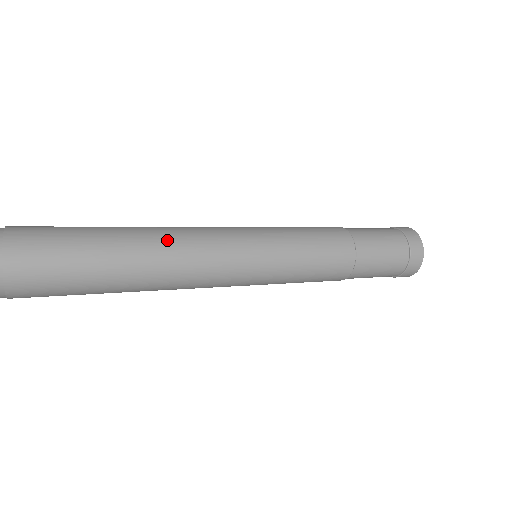
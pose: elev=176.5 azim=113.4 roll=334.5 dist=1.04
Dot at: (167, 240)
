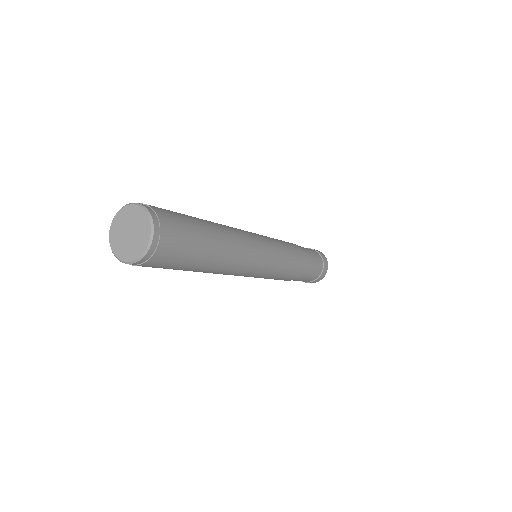
Dot at: (231, 231)
